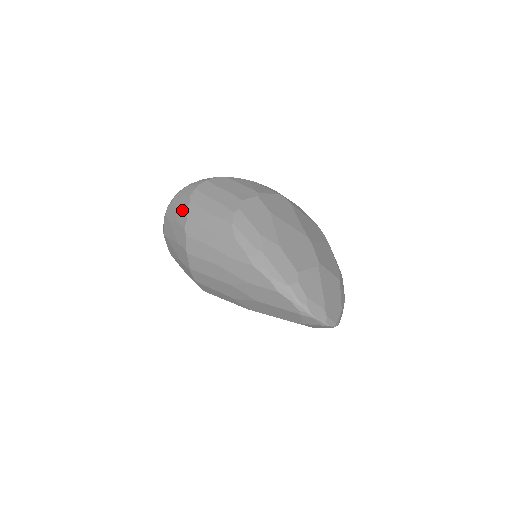
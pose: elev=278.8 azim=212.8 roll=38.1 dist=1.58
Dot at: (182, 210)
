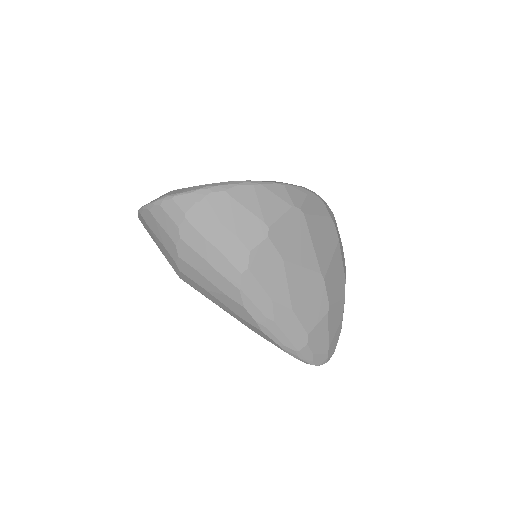
Dot at: (169, 240)
